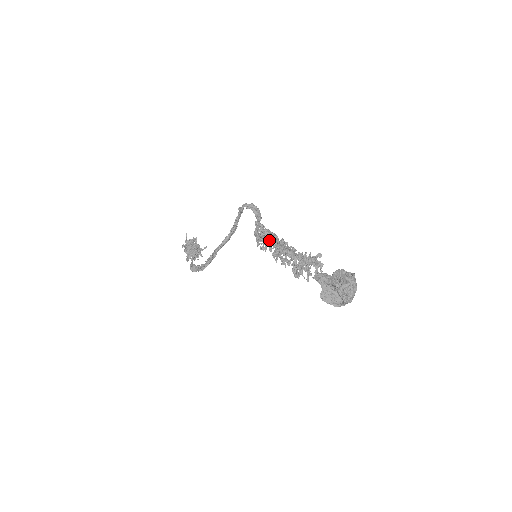
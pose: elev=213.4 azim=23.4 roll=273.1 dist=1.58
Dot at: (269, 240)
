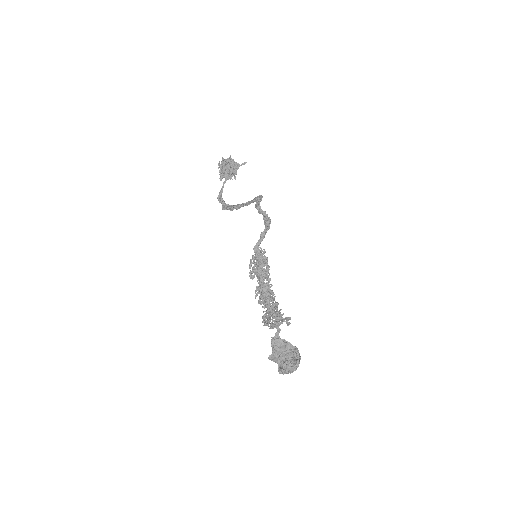
Dot at: (257, 275)
